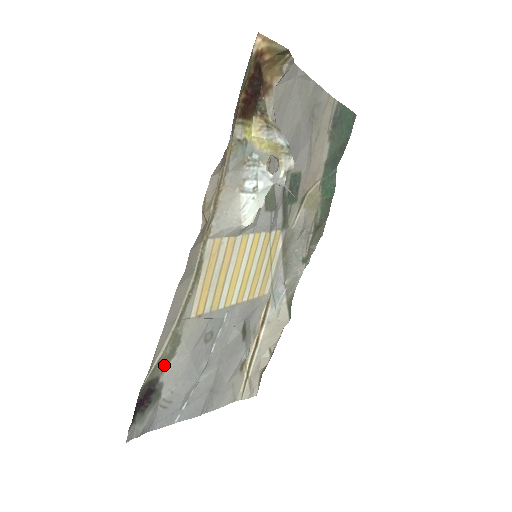
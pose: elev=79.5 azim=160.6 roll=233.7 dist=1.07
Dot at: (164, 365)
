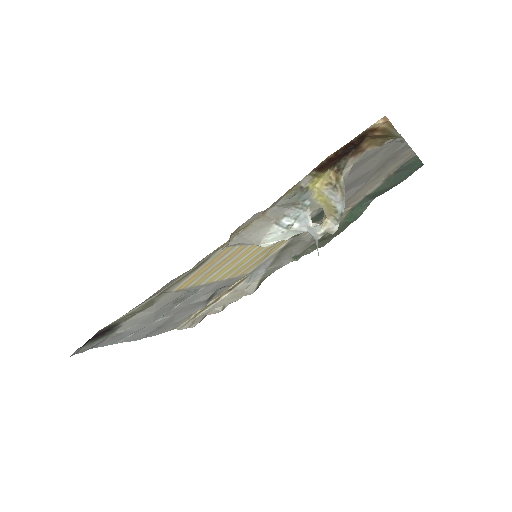
Dot at: (130, 317)
